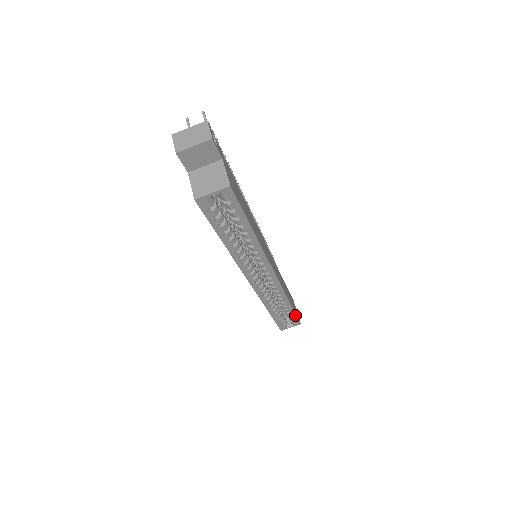
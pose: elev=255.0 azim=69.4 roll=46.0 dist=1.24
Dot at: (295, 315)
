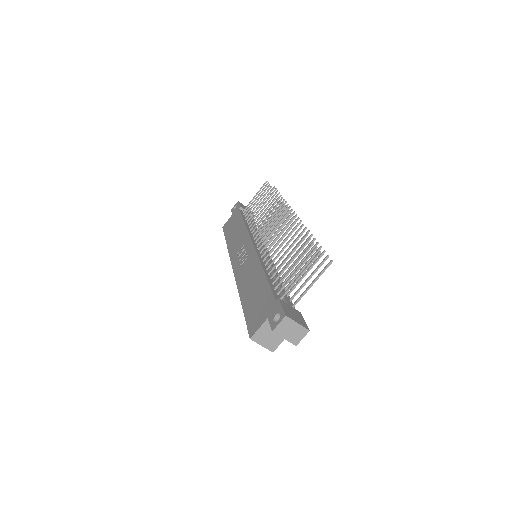
Dot at: occluded
